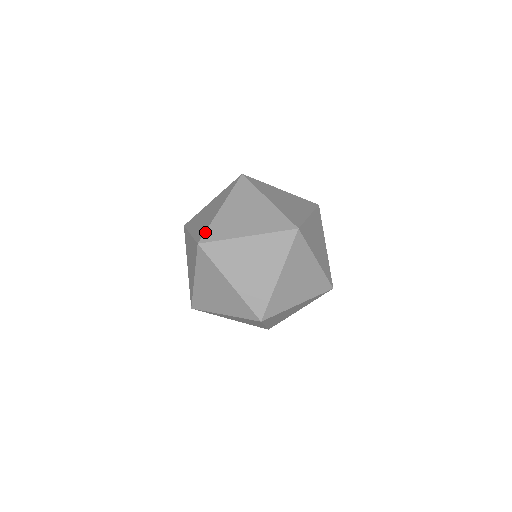
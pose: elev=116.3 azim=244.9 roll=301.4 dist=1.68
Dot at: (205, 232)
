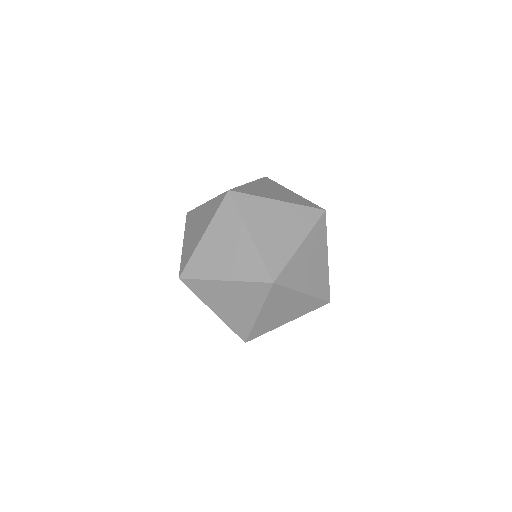
Dot at: occluded
